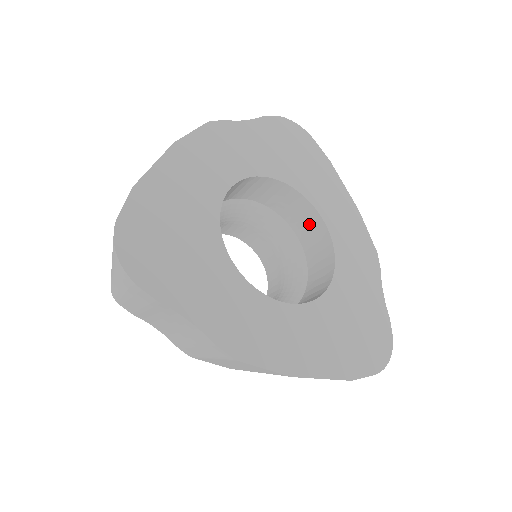
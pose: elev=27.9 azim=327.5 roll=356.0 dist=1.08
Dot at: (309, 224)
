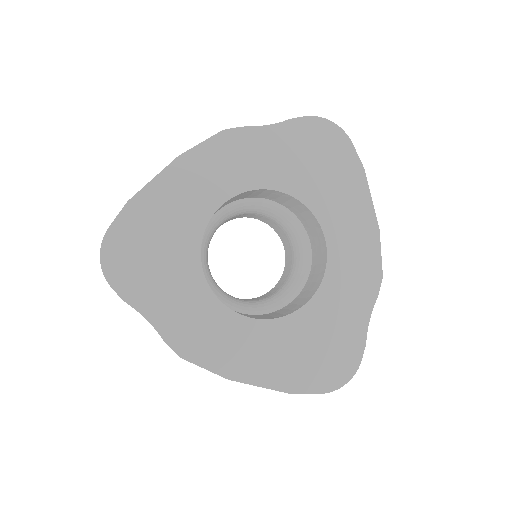
Dot at: (316, 235)
